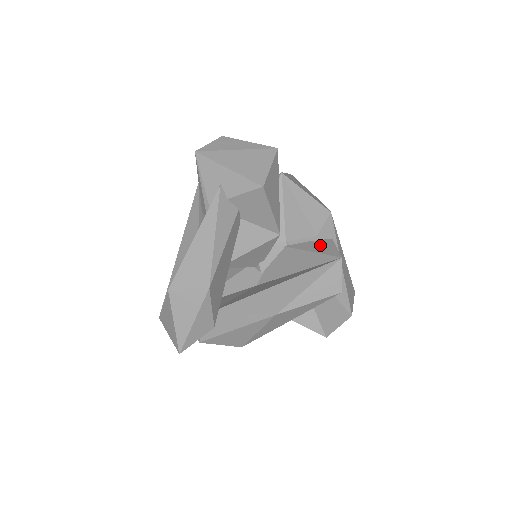
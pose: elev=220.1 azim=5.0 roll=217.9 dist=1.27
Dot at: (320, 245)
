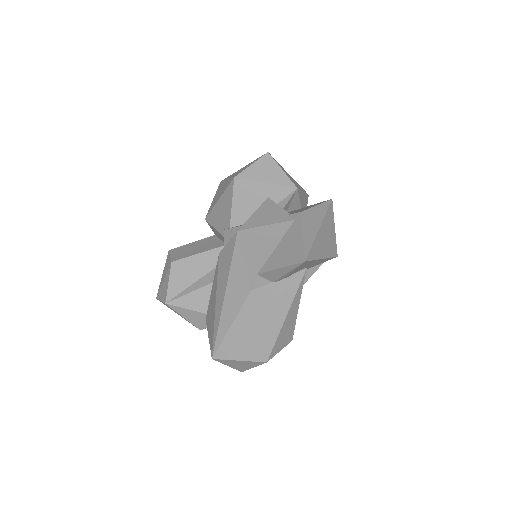
Dot at: occluded
